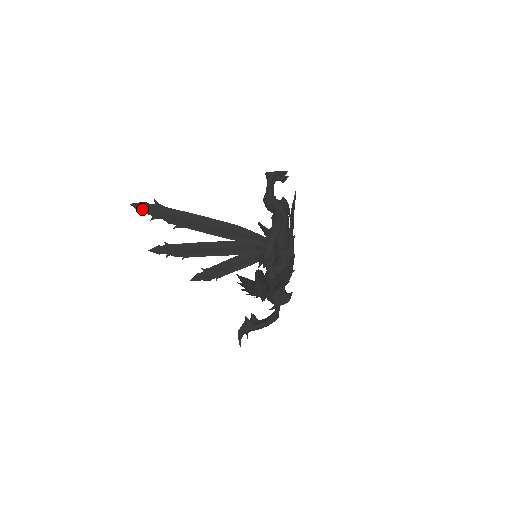
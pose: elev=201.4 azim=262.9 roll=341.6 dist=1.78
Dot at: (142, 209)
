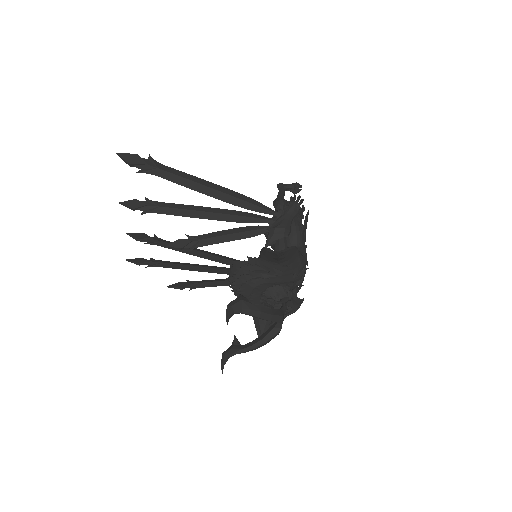
Dot at: (130, 160)
